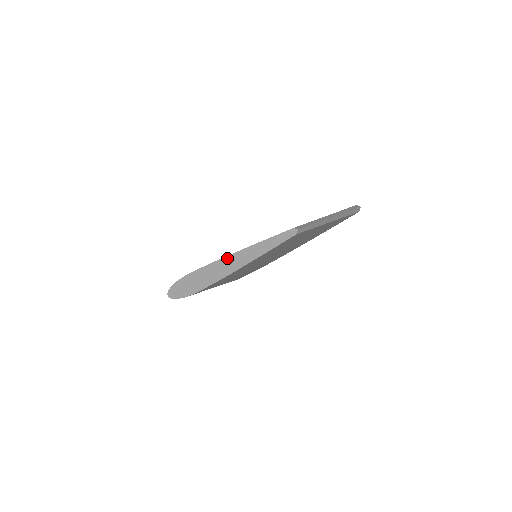
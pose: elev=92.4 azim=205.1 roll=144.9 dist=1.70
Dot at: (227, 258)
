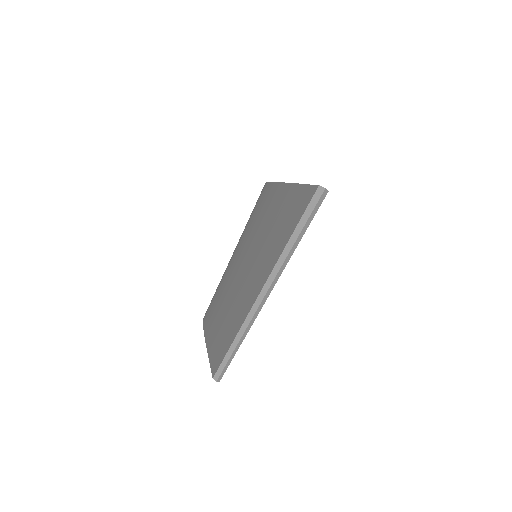
Dot at: occluded
